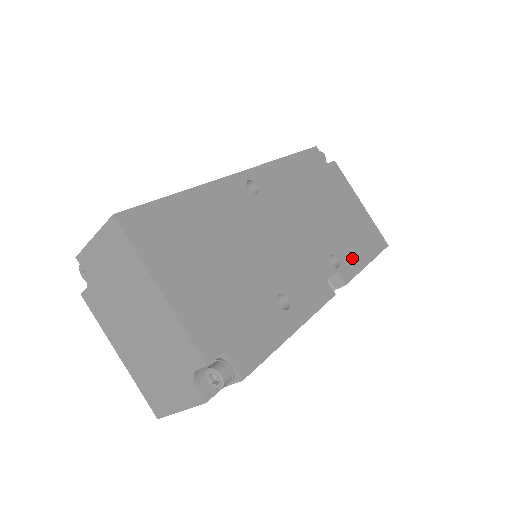
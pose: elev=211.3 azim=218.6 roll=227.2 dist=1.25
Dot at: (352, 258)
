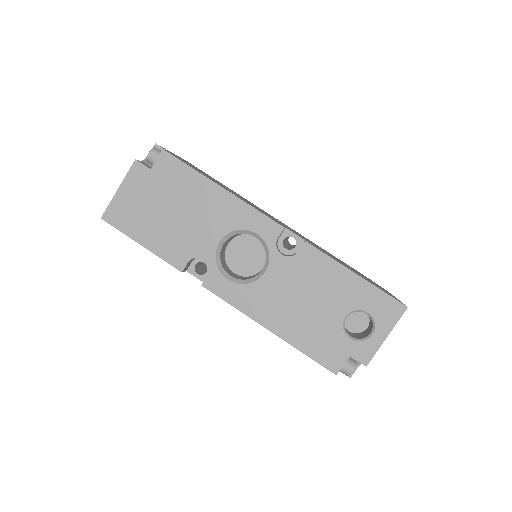
Dot at: occluded
